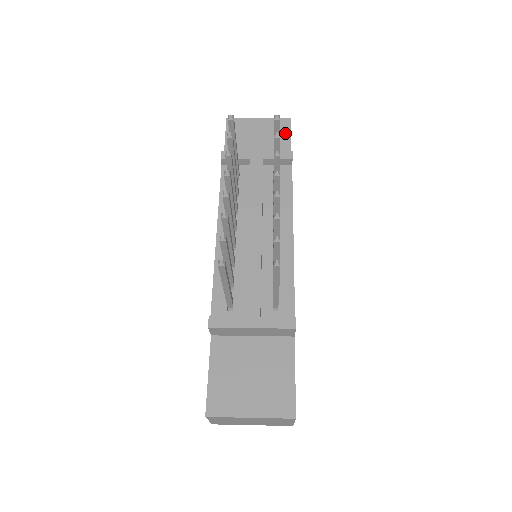
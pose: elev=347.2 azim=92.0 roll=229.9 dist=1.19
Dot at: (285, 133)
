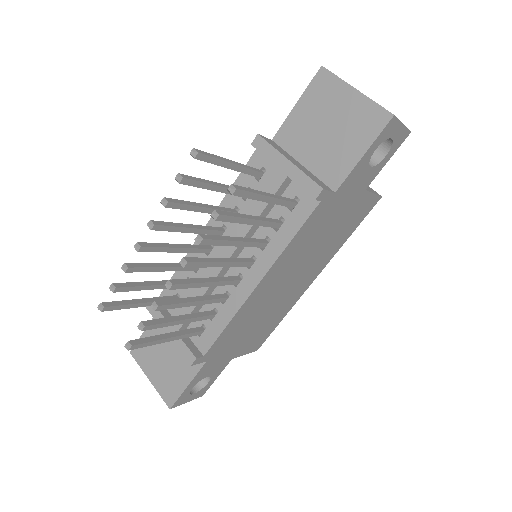
Dot at: (366, 138)
